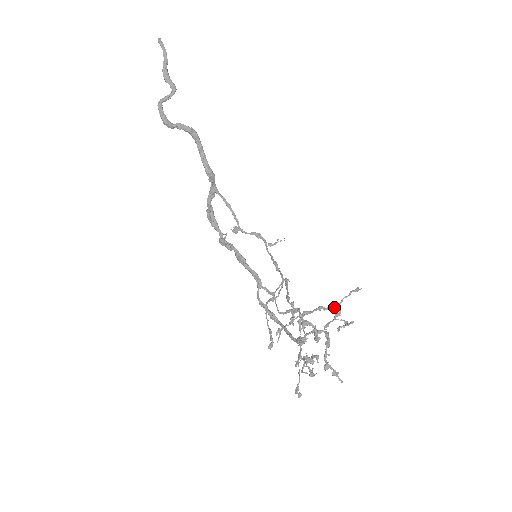
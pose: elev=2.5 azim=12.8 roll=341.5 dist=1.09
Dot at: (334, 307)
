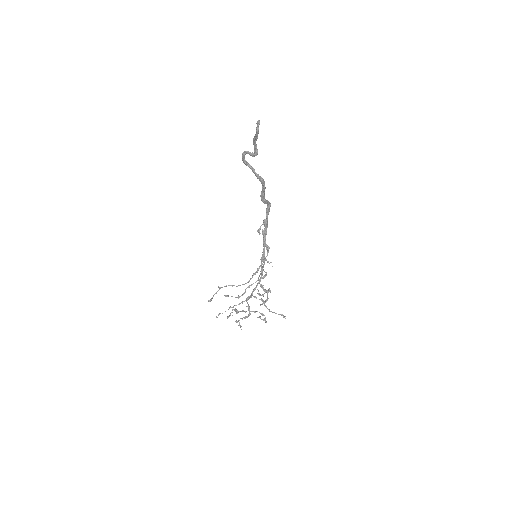
Dot at: (268, 309)
